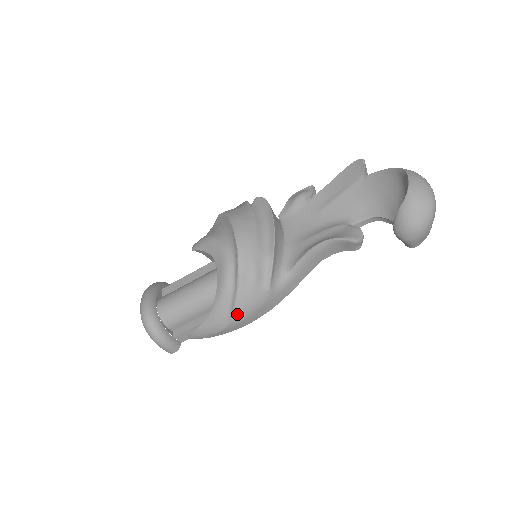
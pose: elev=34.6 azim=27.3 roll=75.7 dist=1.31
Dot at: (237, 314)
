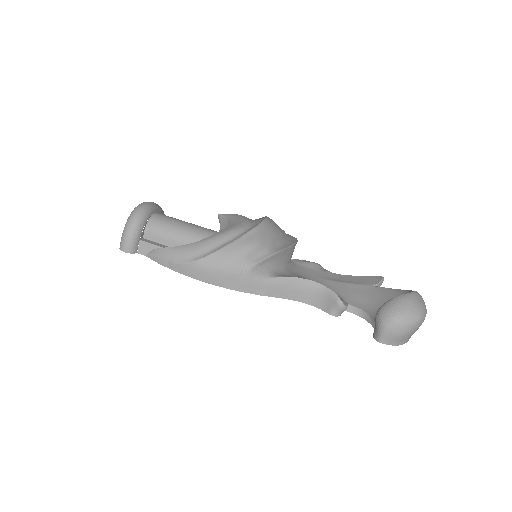
Dot at: (210, 259)
